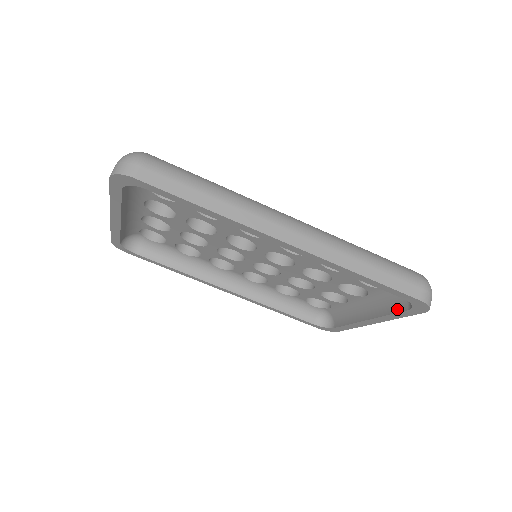
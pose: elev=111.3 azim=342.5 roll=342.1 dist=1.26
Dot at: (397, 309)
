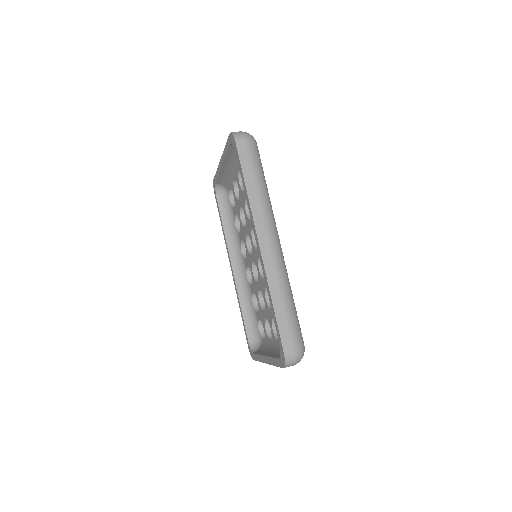
Dot at: (277, 356)
